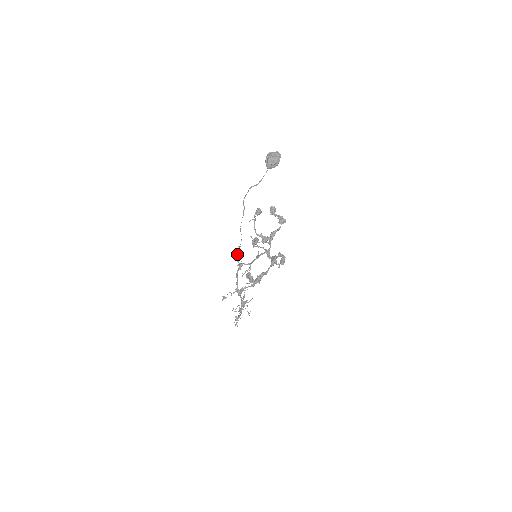
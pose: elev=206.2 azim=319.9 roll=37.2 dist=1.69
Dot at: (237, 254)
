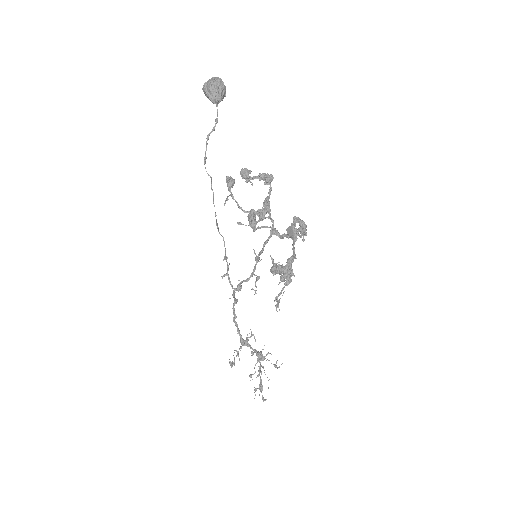
Dot at: (226, 274)
